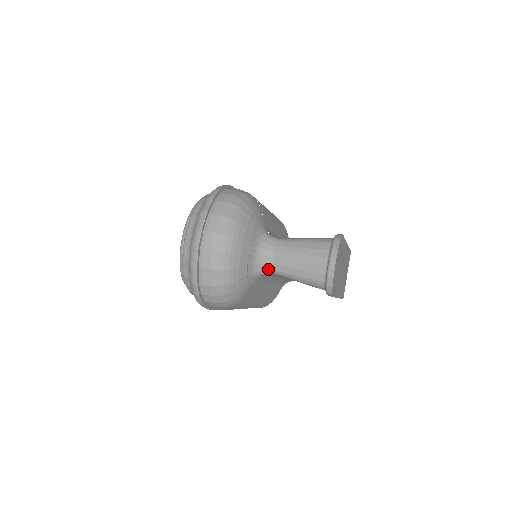
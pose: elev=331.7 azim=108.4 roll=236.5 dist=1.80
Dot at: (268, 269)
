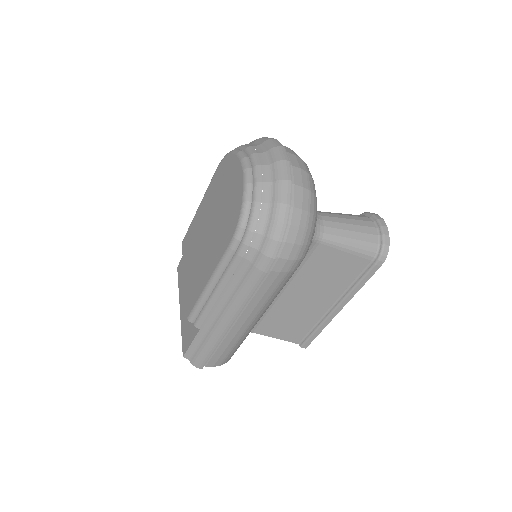
Dot at: (319, 232)
